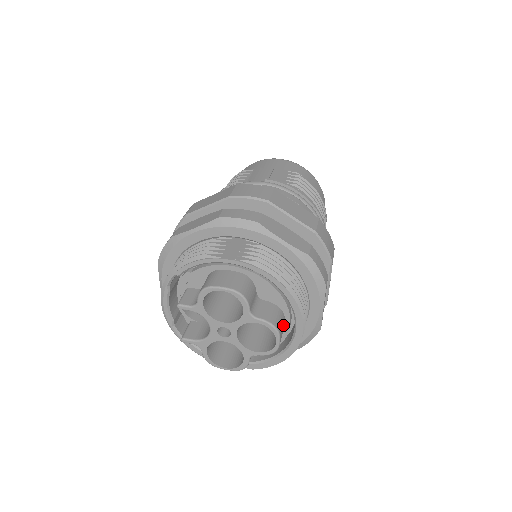
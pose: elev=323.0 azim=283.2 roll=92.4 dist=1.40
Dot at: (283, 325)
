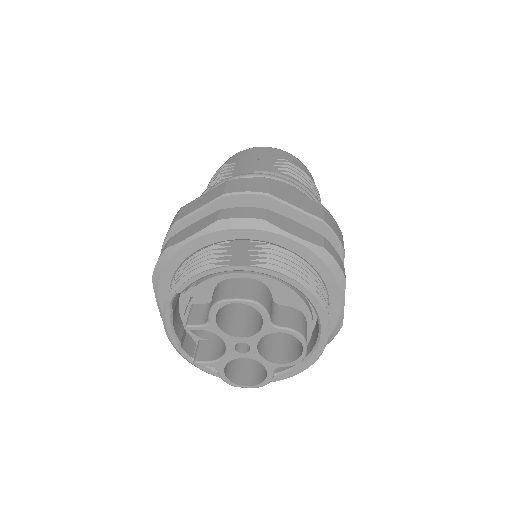
Dot at: (306, 329)
